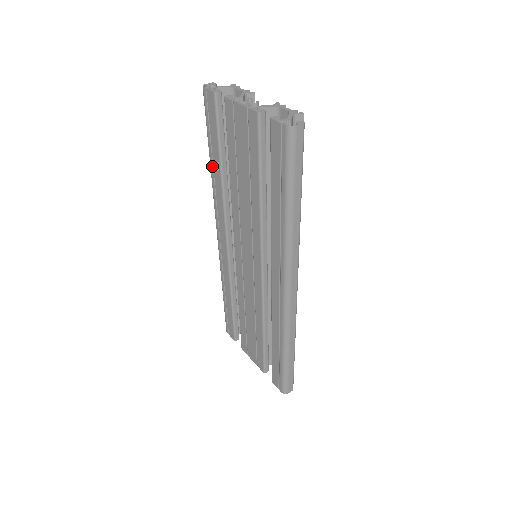
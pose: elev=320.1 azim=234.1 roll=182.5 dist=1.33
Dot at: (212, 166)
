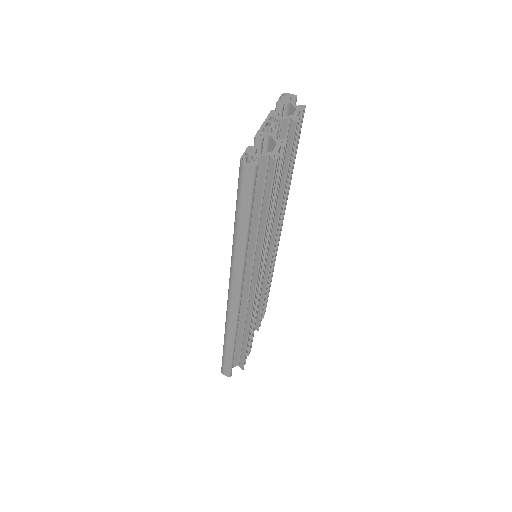
Dot at: occluded
